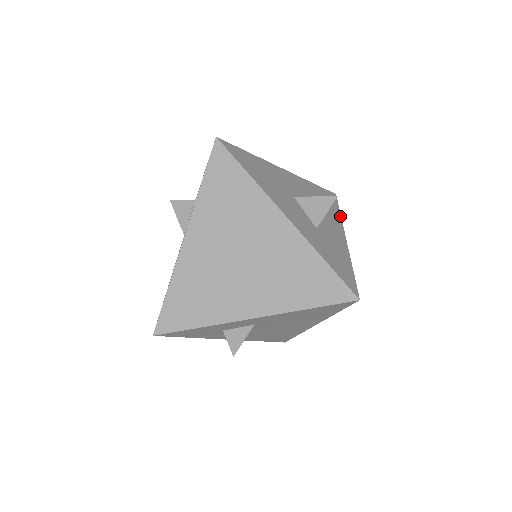
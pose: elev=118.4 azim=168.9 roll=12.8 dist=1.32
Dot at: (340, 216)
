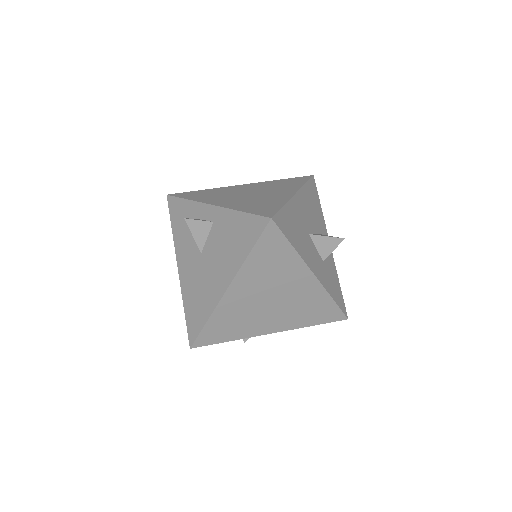
Dot at: (322, 213)
